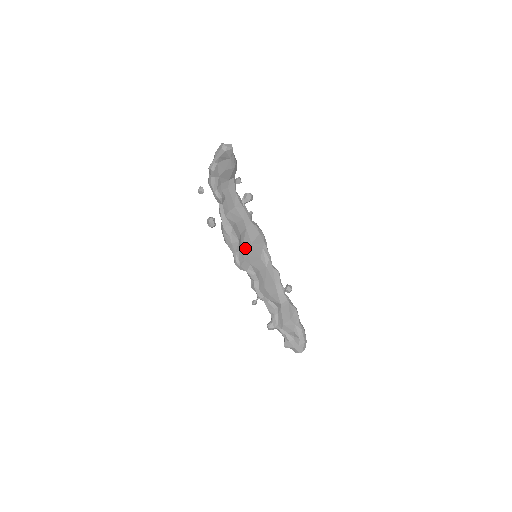
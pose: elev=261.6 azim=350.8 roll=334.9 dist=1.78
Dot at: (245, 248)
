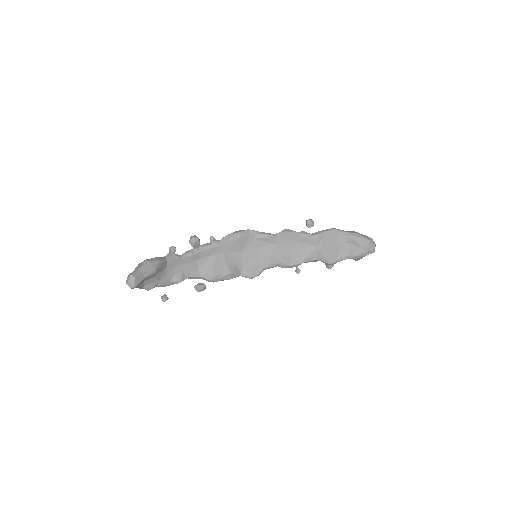
Dot at: (242, 261)
